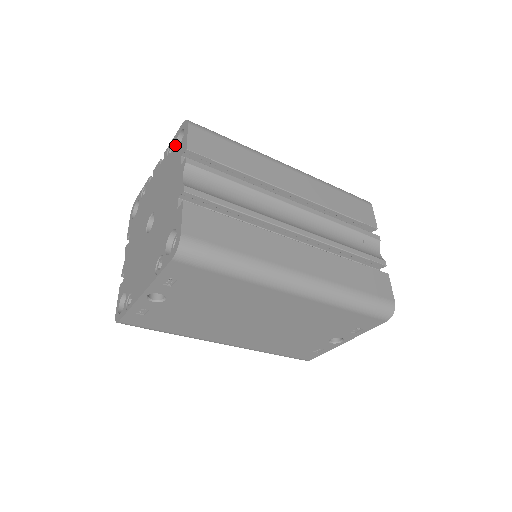
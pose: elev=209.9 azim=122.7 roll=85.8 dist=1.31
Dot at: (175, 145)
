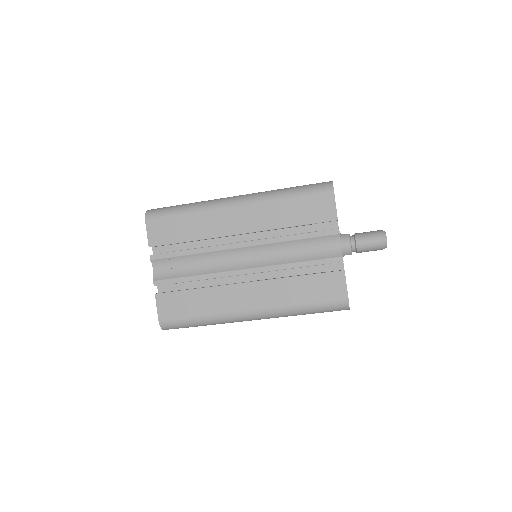
Dot at: occluded
